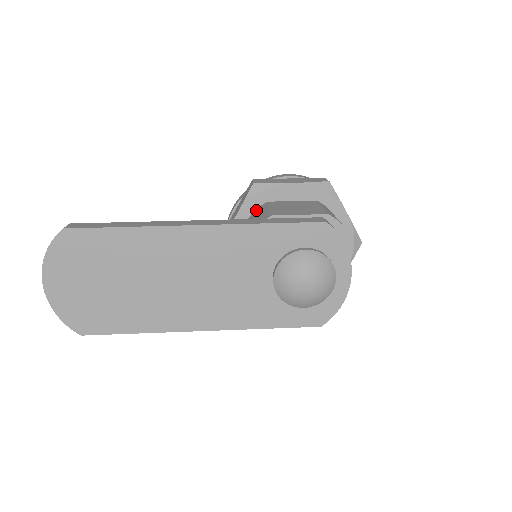
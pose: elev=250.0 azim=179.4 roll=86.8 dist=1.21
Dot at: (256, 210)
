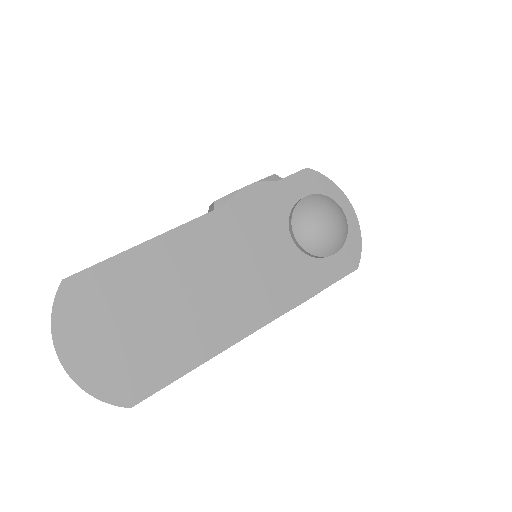
Dot at: occluded
